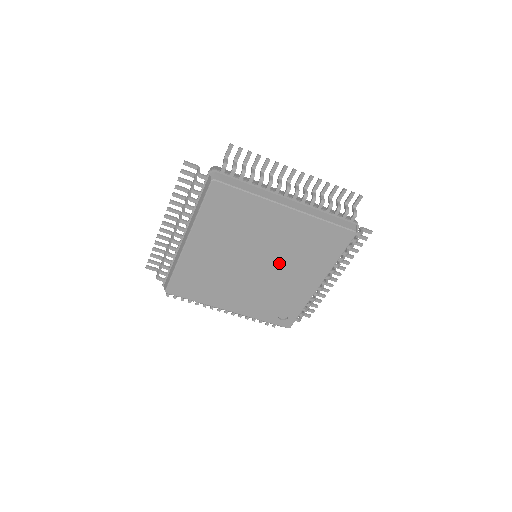
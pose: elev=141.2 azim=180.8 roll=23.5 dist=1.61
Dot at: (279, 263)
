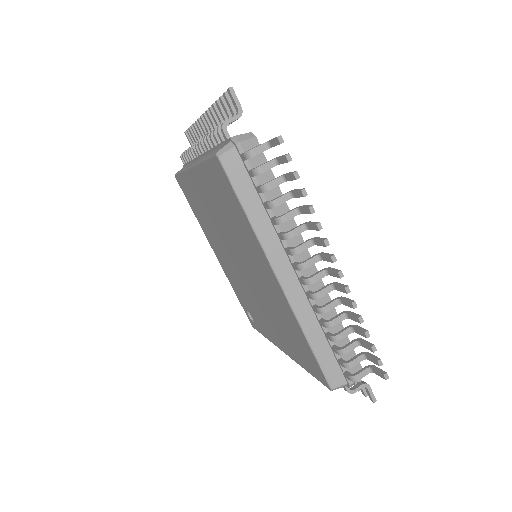
Dot at: (257, 293)
